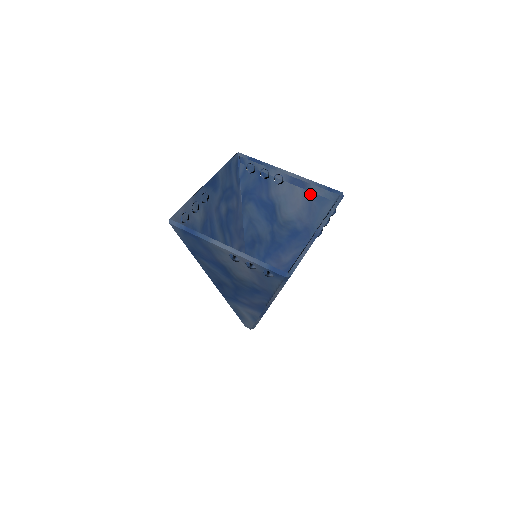
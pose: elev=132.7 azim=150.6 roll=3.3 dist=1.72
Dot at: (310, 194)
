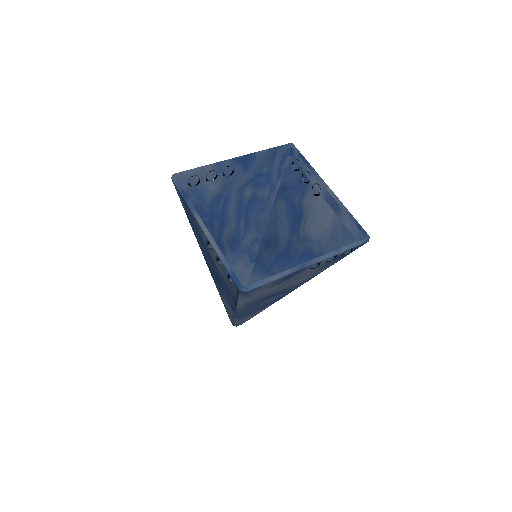
Dot at: (338, 221)
